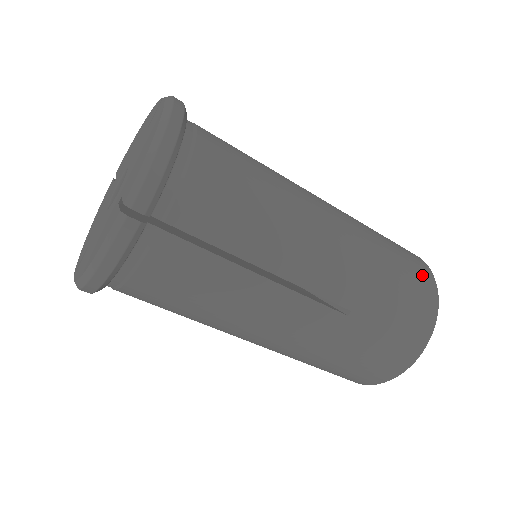
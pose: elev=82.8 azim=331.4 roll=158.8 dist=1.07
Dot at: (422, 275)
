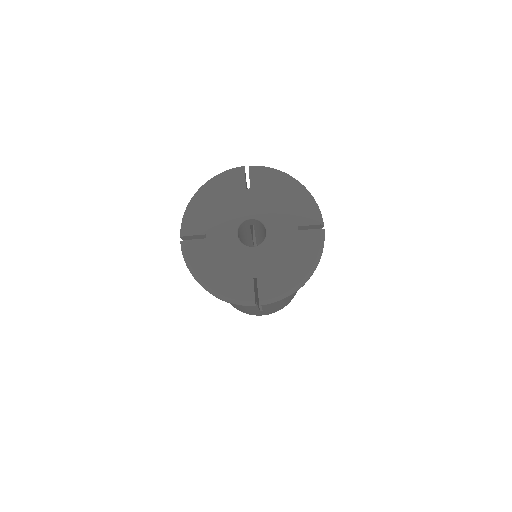
Dot at: occluded
